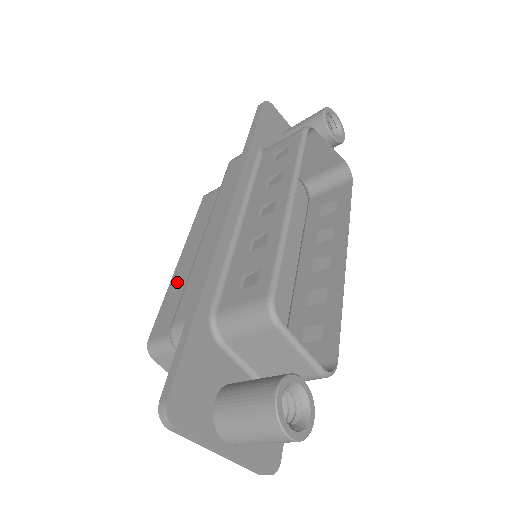
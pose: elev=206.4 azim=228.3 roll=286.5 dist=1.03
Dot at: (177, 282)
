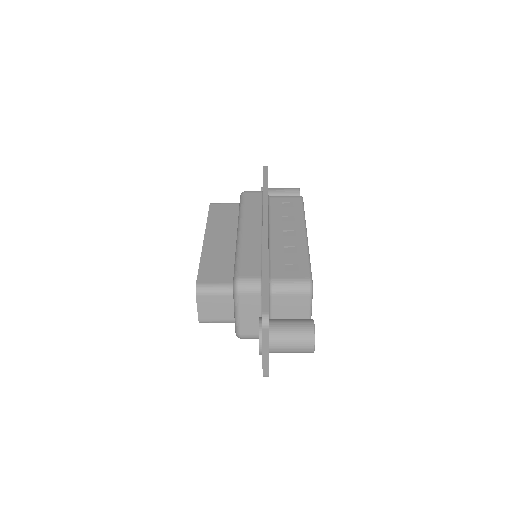
Dot at: (210, 253)
